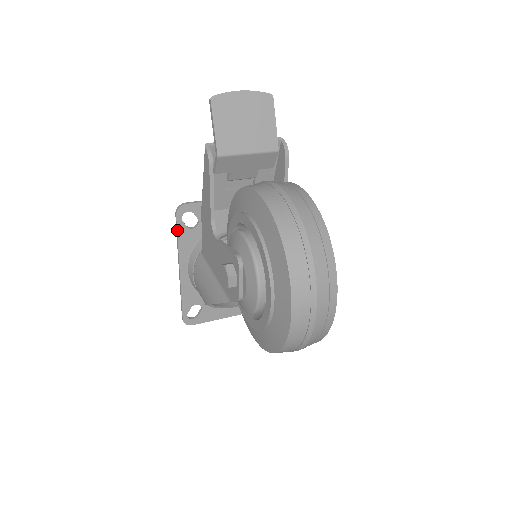
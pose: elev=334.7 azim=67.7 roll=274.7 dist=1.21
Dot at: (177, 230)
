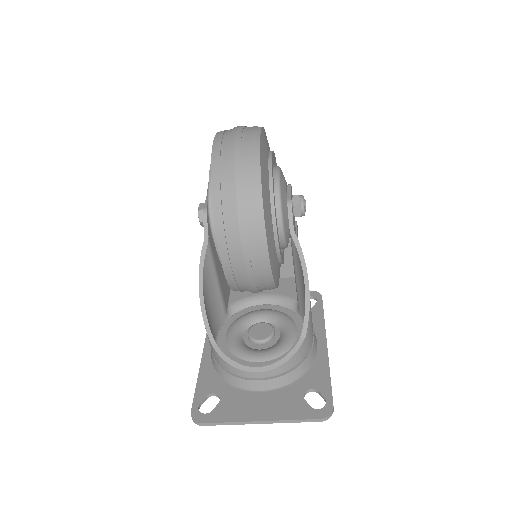
Dot at: occluded
